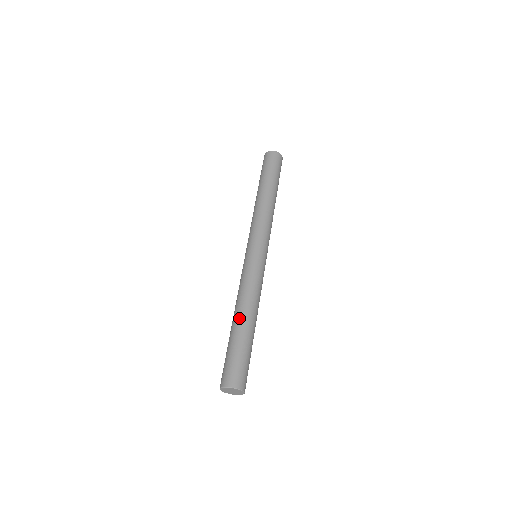
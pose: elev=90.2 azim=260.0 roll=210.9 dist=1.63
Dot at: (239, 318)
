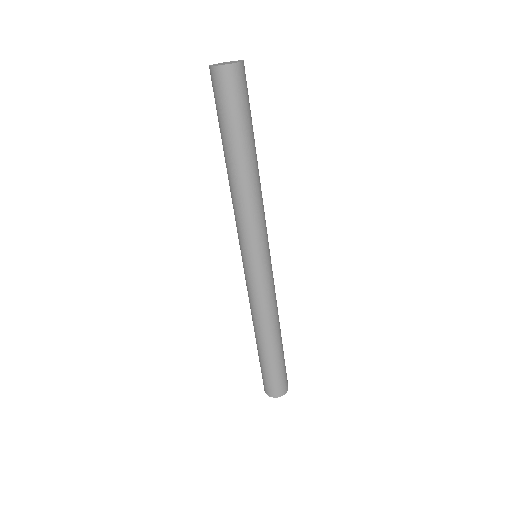
Dot at: (261, 341)
